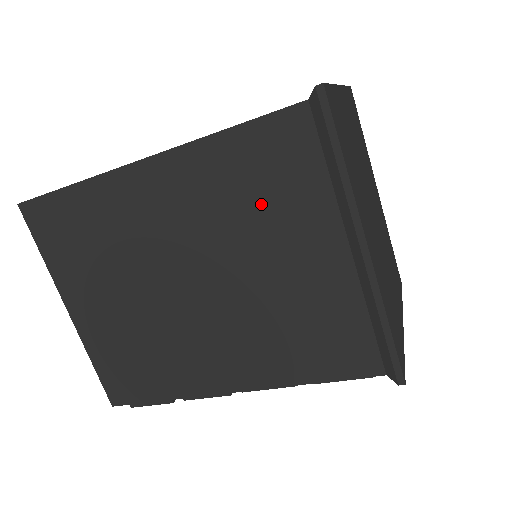
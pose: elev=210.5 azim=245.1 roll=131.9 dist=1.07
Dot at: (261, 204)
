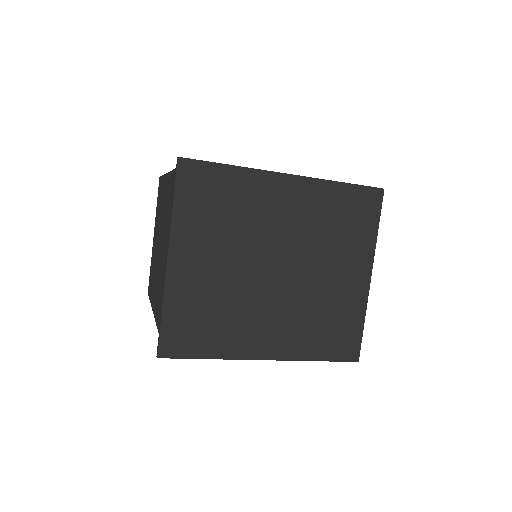
Dot at: occluded
